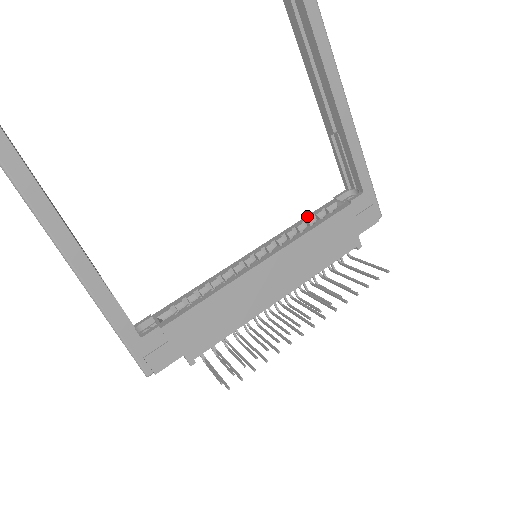
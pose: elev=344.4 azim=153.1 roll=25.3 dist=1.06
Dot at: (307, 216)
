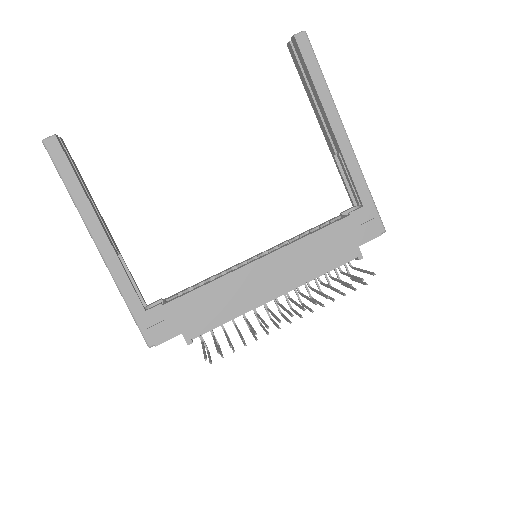
Dot at: (312, 228)
